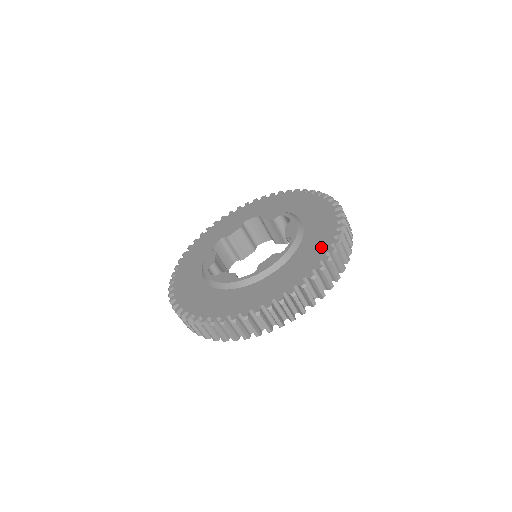
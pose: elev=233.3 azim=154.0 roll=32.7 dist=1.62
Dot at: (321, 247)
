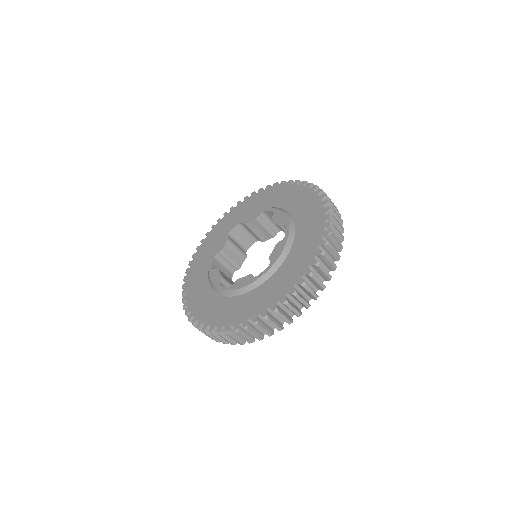
Dot at: (317, 219)
